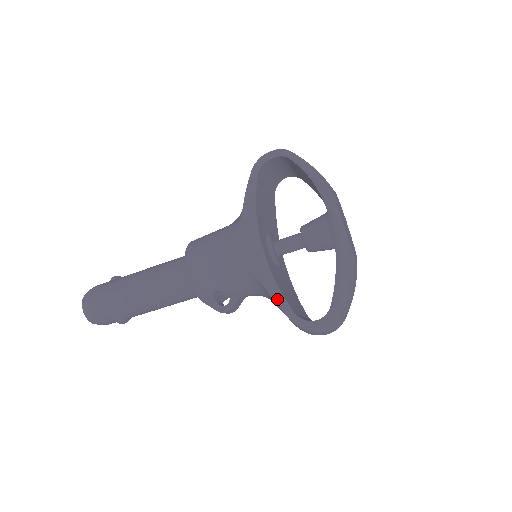
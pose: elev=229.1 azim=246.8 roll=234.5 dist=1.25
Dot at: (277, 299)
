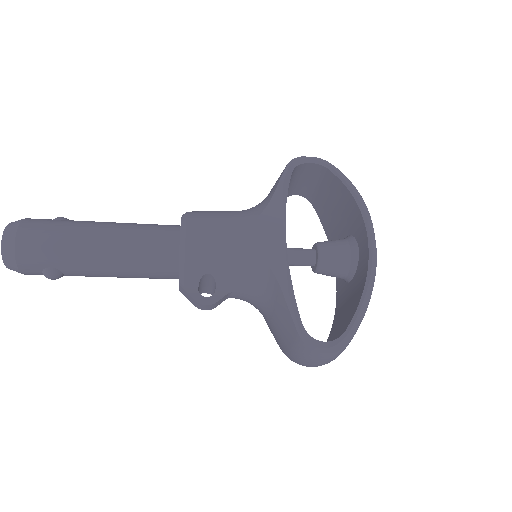
Dot at: (291, 303)
